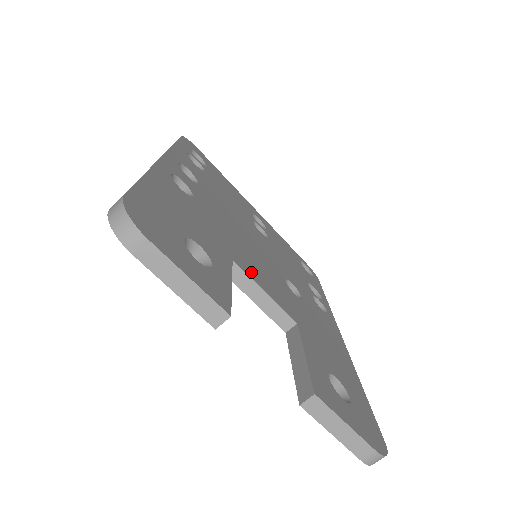
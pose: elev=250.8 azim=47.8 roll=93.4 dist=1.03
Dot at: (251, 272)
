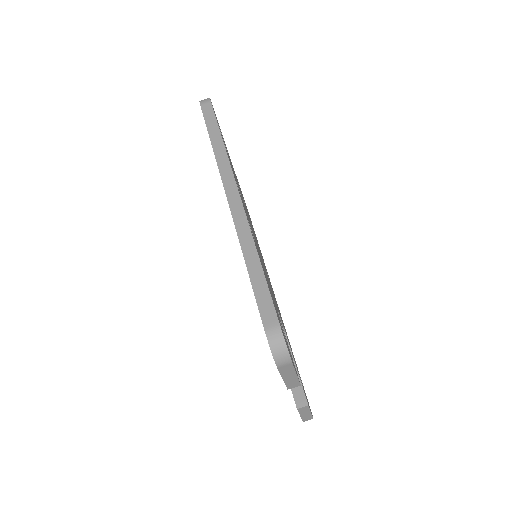
Dot at: (275, 302)
